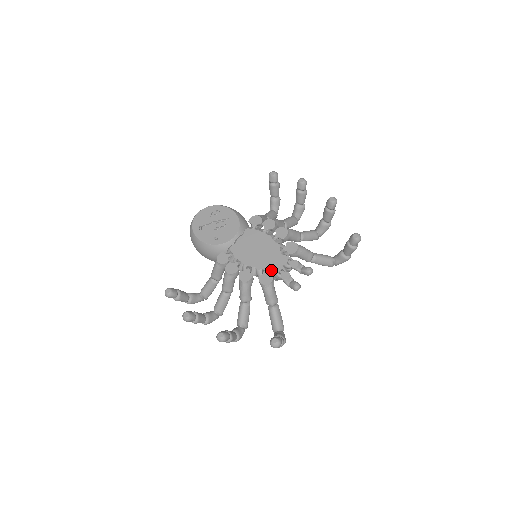
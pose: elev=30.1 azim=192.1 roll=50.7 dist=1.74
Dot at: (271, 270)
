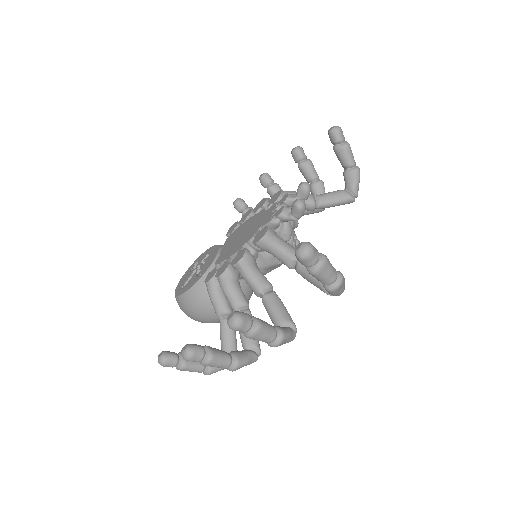
Dot at: (263, 226)
